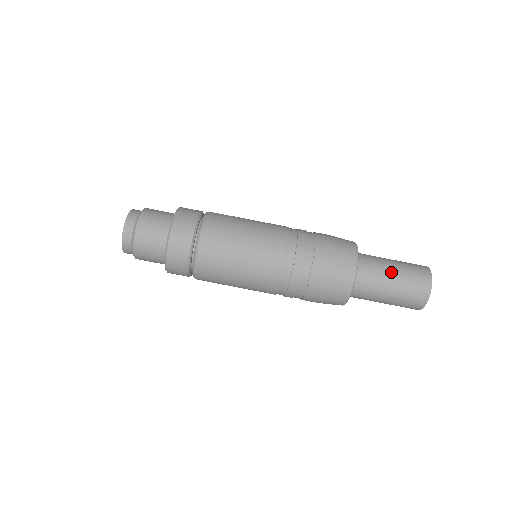
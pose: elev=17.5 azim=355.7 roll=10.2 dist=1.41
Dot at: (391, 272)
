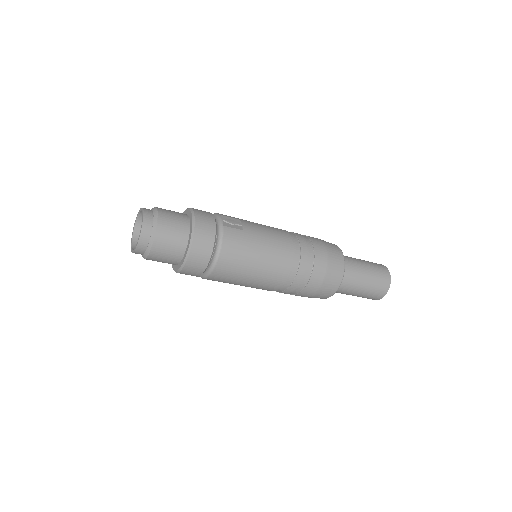
Dot at: (362, 283)
